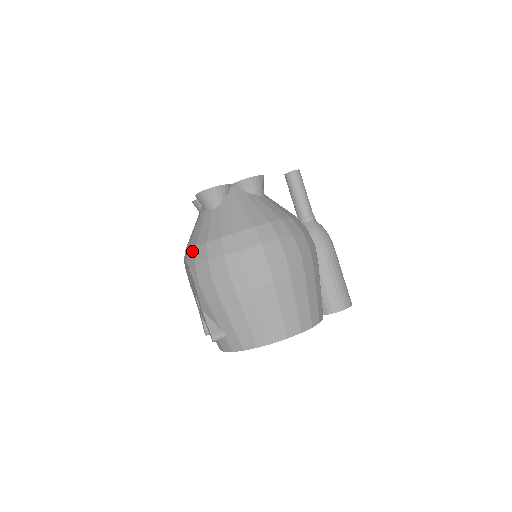
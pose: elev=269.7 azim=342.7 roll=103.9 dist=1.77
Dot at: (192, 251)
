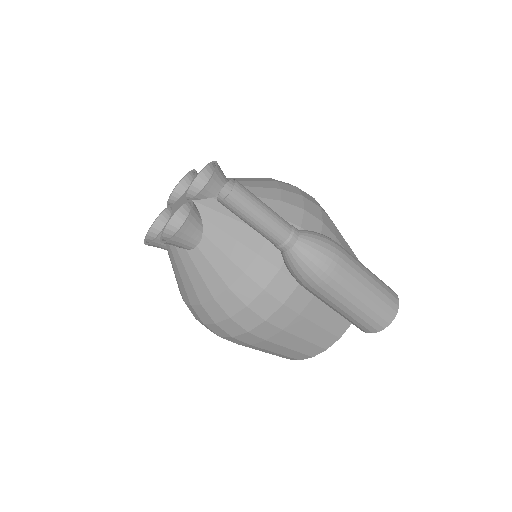
Dot at: occluded
